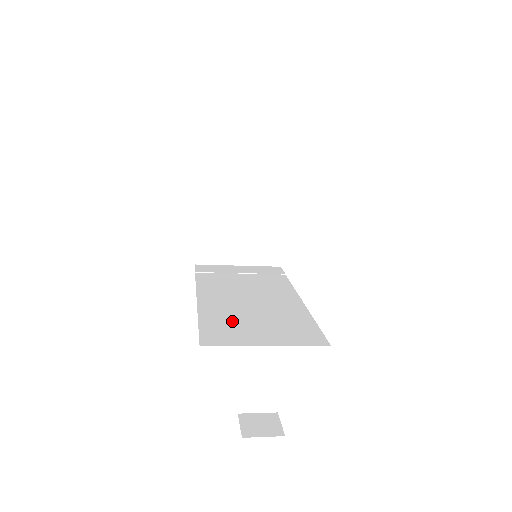
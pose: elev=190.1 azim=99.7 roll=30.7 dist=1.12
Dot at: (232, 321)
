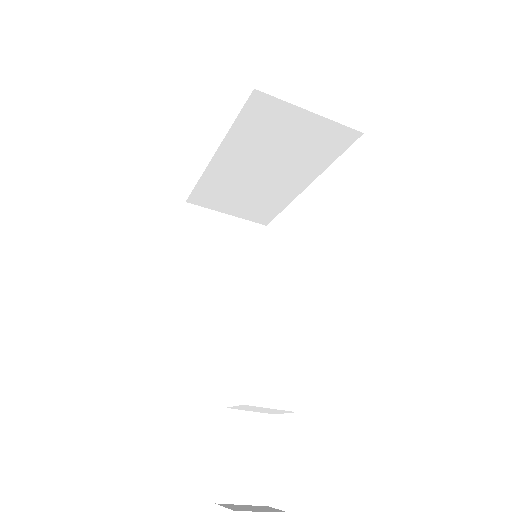
Dot at: occluded
